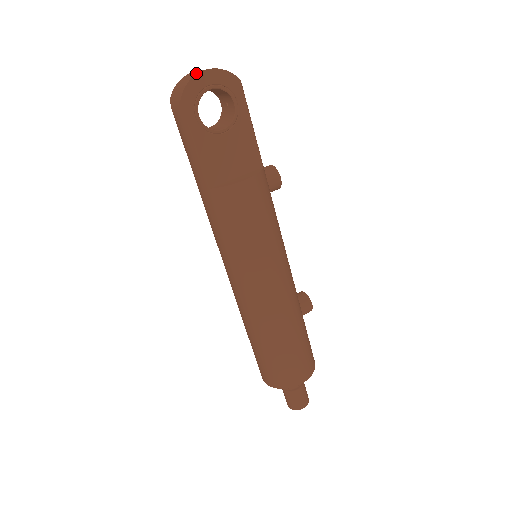
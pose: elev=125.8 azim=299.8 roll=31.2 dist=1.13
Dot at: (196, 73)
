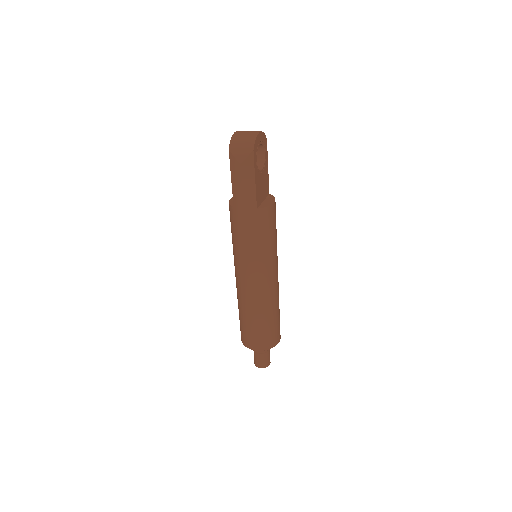
Dot at: (255, 134)
